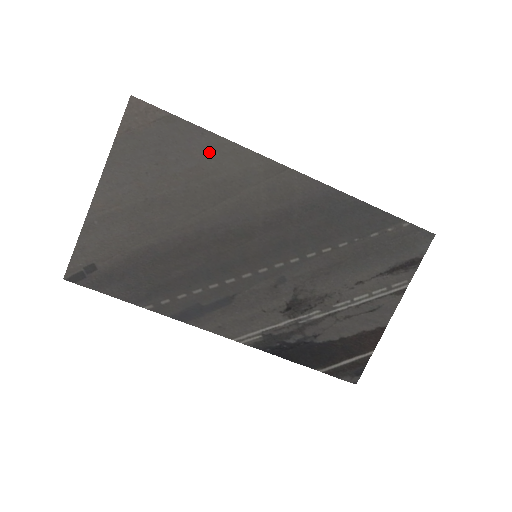
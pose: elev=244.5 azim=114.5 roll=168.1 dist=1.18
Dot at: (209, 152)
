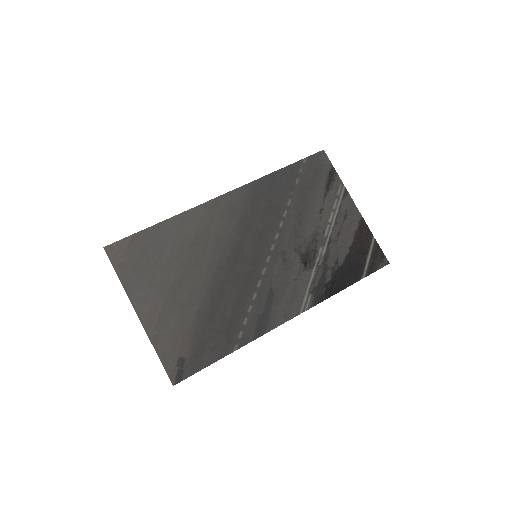
Dot at: (172, 232)
